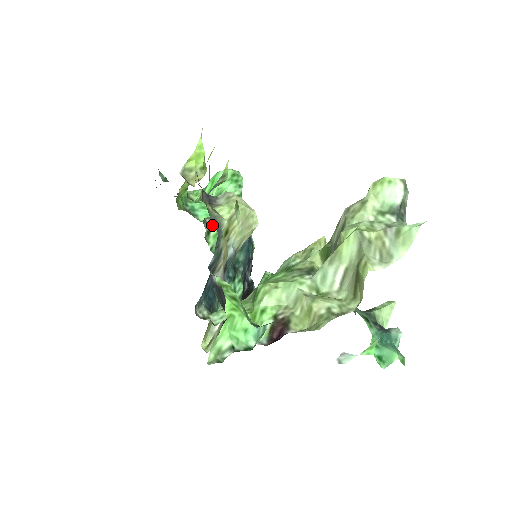
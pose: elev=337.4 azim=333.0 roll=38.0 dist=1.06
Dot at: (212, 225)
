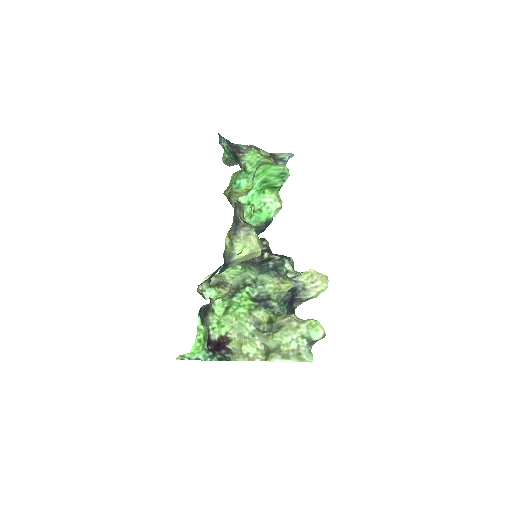
Dot at: occluded
